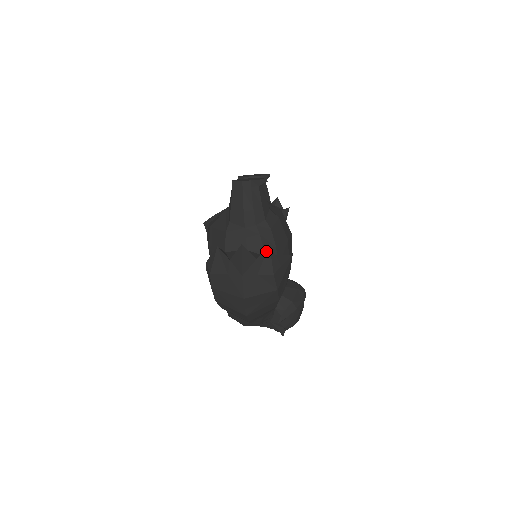
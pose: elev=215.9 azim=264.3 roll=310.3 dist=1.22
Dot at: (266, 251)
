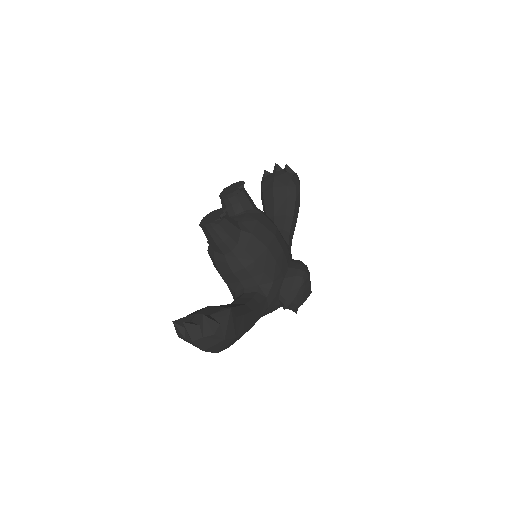
Dot at: (203, 320)
